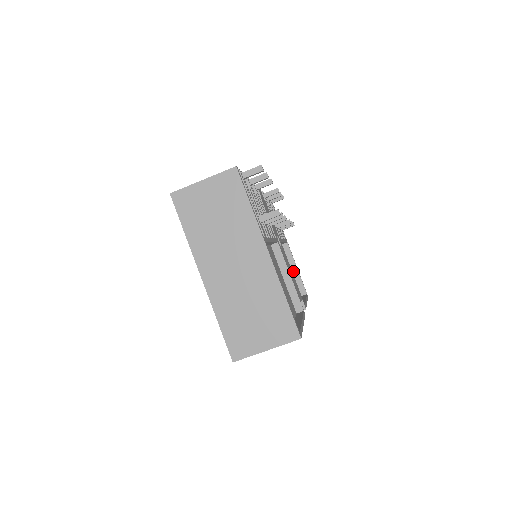
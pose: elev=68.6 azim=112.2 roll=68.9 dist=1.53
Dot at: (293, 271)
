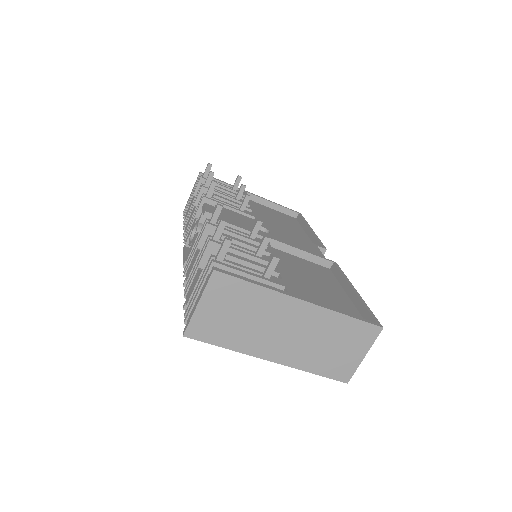
Dot at: (272, 208)
